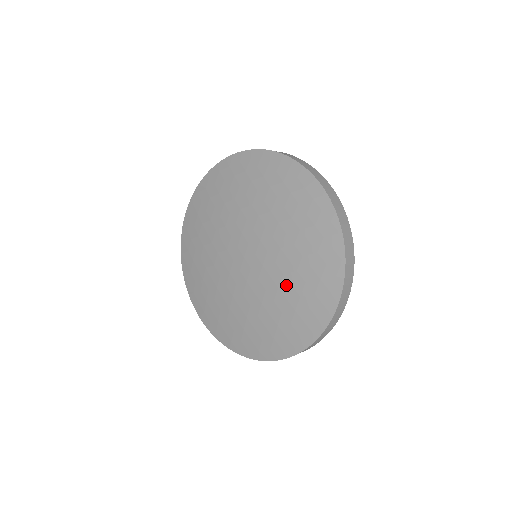
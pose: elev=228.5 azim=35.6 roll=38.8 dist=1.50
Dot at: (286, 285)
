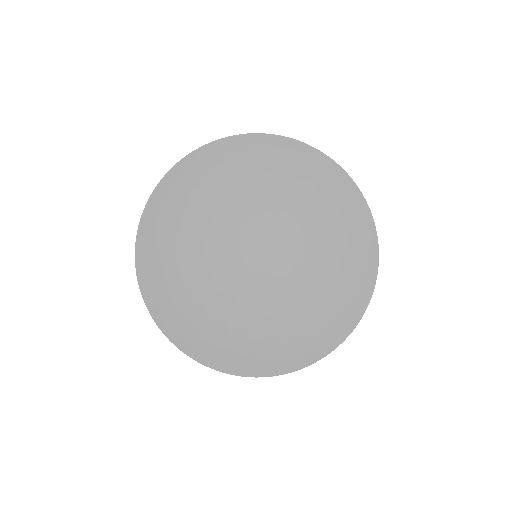
Dot at: (297, 305)
